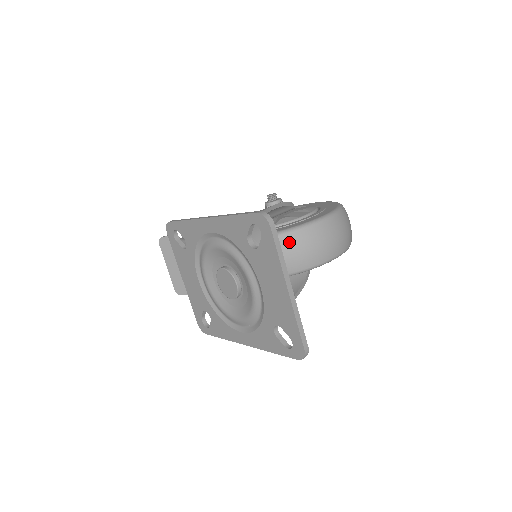
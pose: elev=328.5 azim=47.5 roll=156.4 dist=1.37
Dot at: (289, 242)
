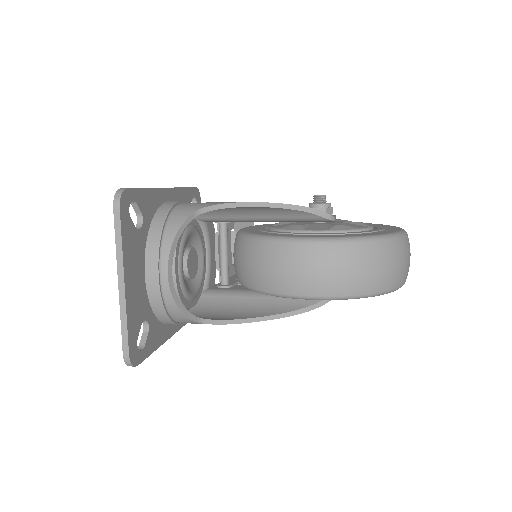
Dot at: (256, 251)
